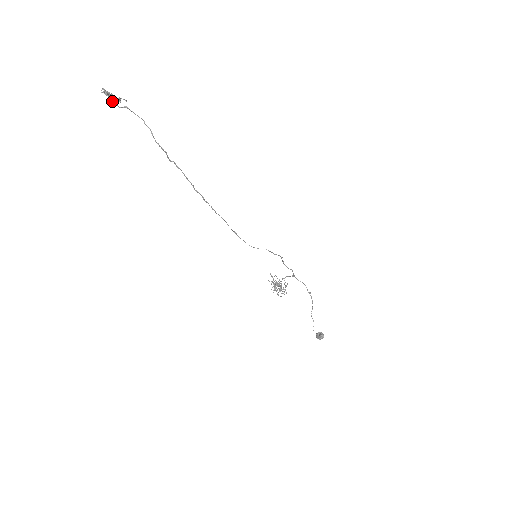
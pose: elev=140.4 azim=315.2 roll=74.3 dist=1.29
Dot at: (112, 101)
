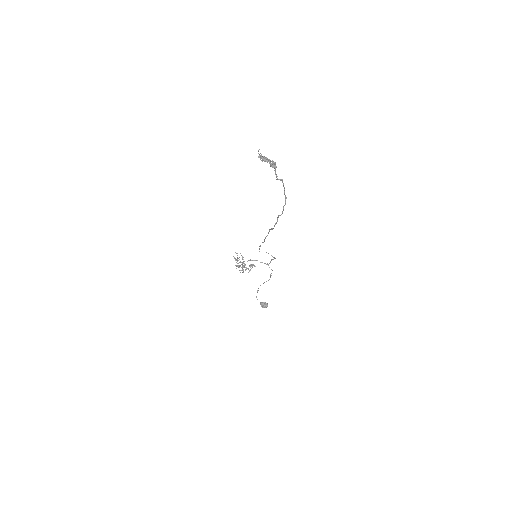
Dot at: (277, 176)
